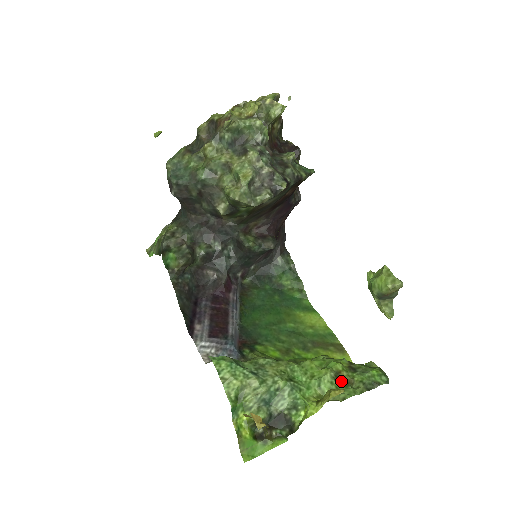
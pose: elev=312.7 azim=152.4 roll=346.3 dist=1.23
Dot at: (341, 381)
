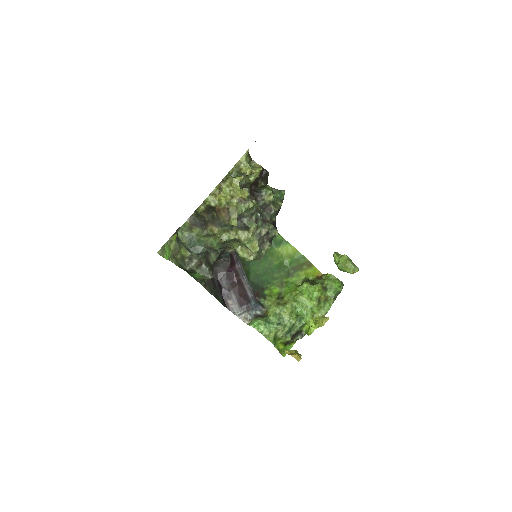
Dot at: (322, 302)
